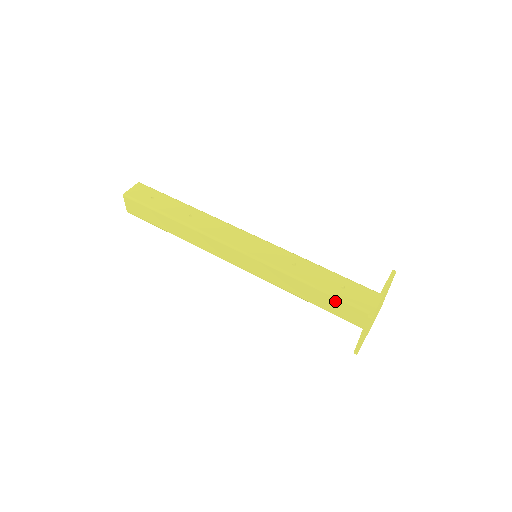
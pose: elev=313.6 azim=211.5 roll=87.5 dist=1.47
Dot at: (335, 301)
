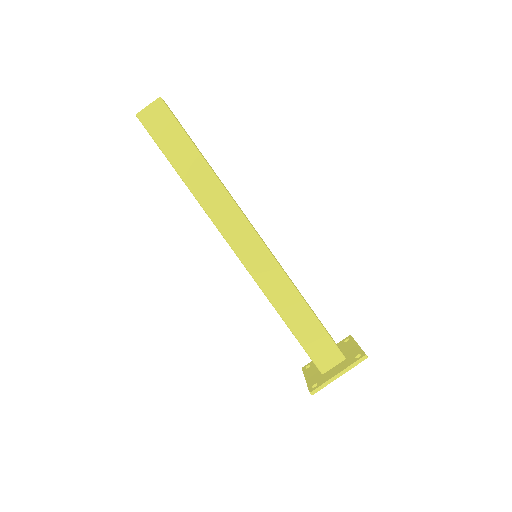
Dot at: (321, 334)
